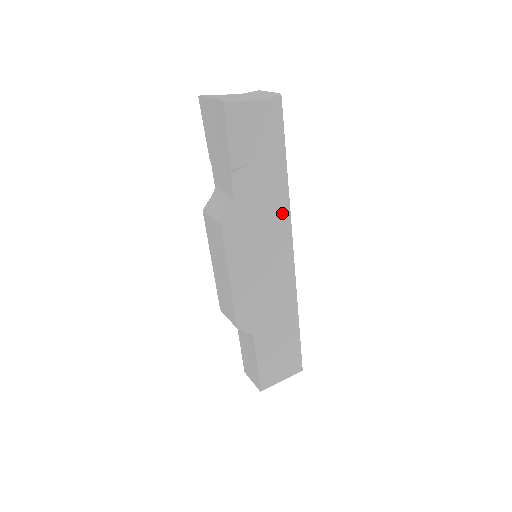
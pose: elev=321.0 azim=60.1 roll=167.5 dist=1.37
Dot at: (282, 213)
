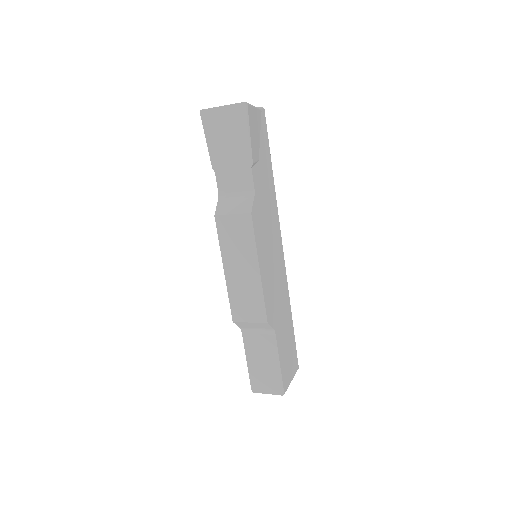
Dot at: (274, 209)
